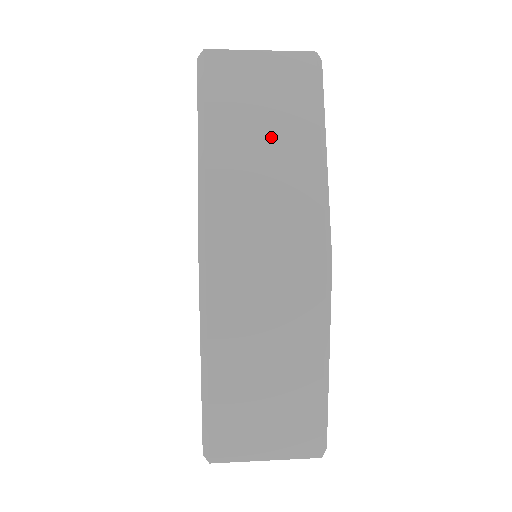
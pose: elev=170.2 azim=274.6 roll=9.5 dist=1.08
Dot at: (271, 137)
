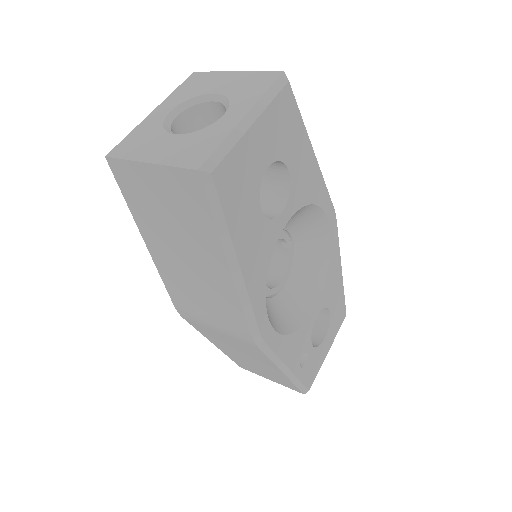
Dot at: (186, 247)
